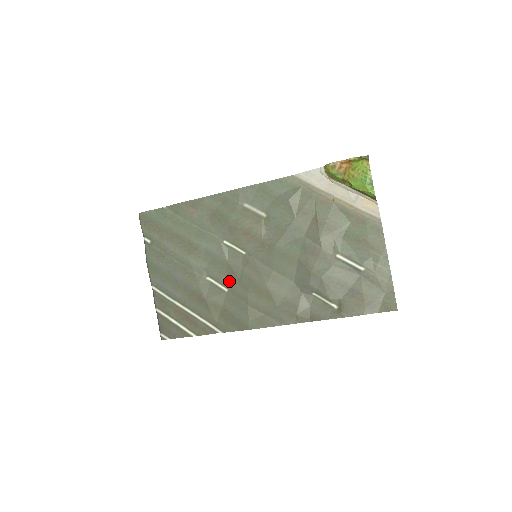
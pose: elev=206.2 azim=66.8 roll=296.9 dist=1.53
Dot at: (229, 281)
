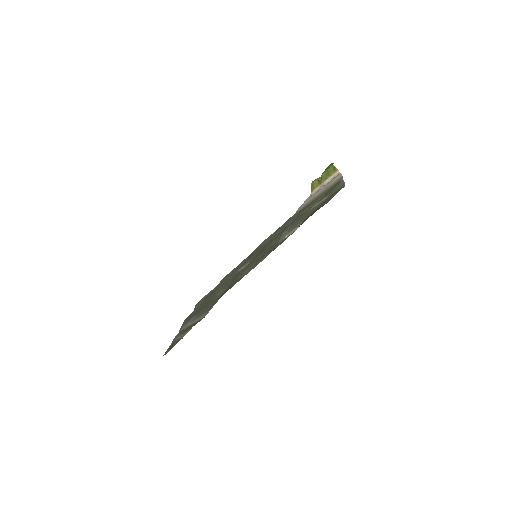
Dot at: occluded
